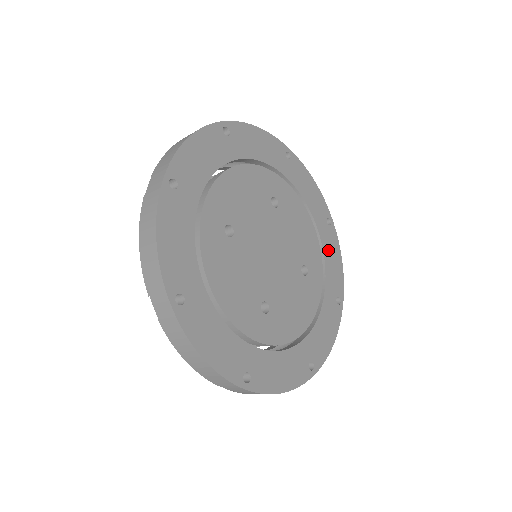
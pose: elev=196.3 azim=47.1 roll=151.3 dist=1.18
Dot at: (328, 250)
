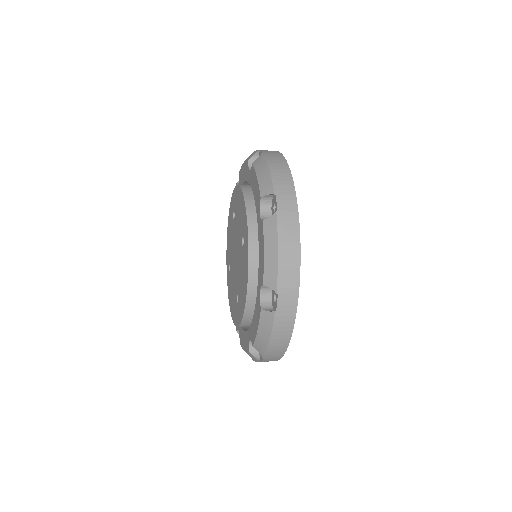
Dot at: occluded
